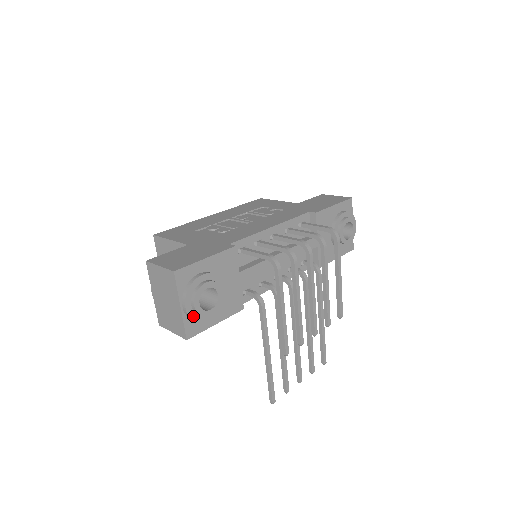
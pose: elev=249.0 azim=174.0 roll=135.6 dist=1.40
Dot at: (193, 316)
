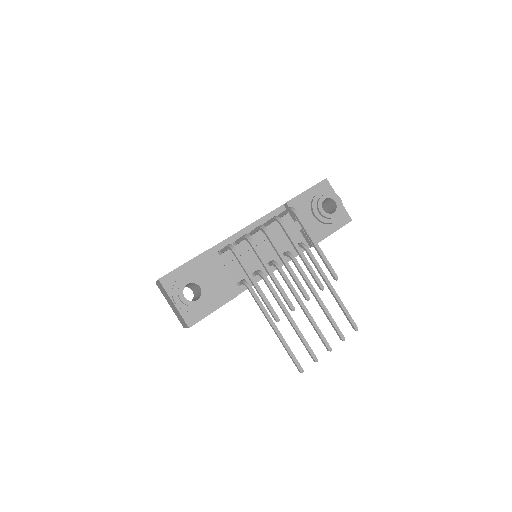
Dot at: (185, 308)
